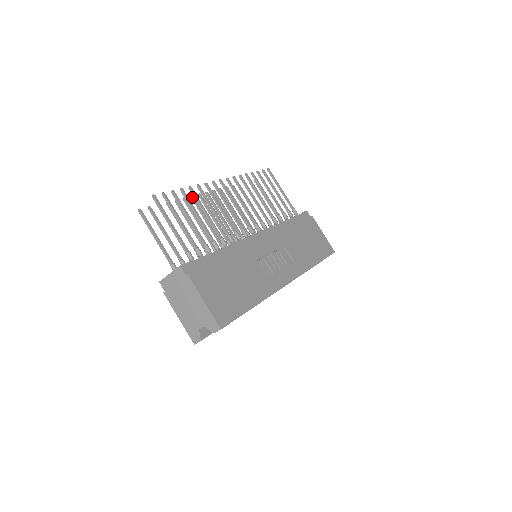
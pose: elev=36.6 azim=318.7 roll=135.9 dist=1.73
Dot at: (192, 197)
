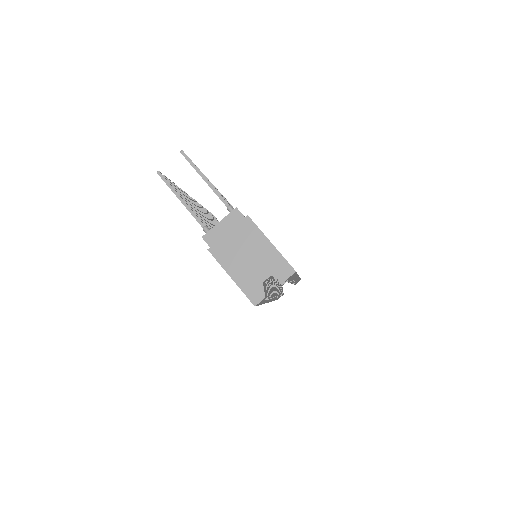
Dot at: (185, 192)
